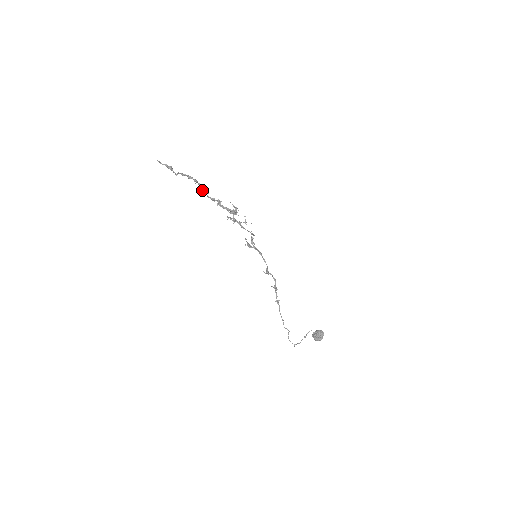
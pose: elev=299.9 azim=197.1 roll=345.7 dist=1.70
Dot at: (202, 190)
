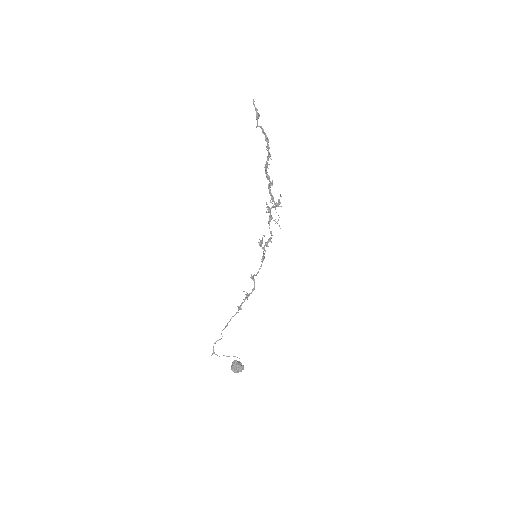
Dot at: (267, 160)
